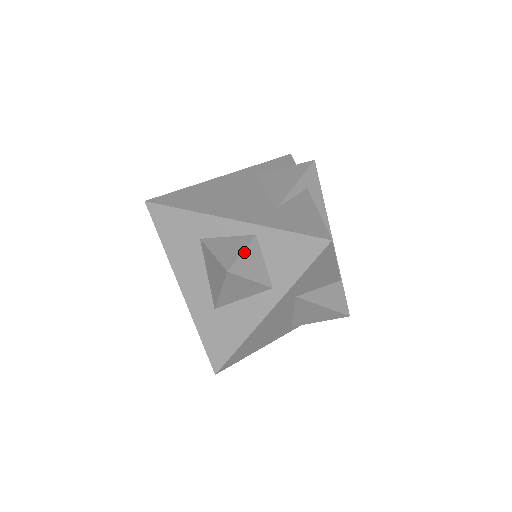
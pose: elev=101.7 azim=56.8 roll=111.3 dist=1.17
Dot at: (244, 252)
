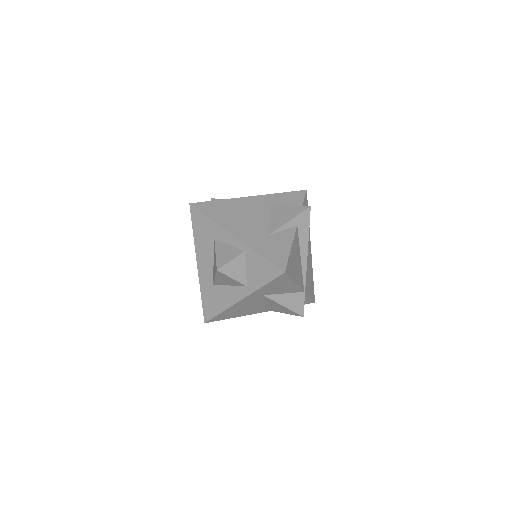
Dot at: (233, 260)
